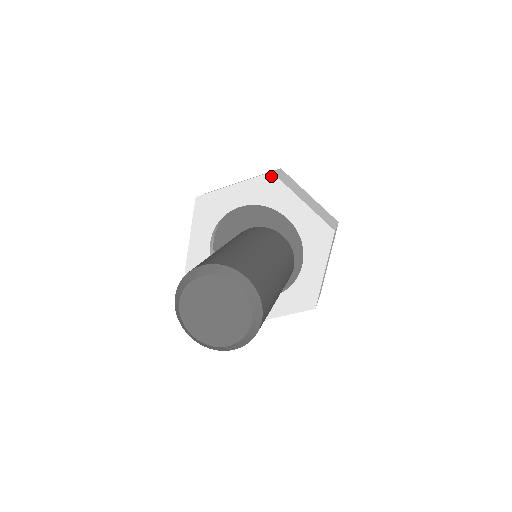
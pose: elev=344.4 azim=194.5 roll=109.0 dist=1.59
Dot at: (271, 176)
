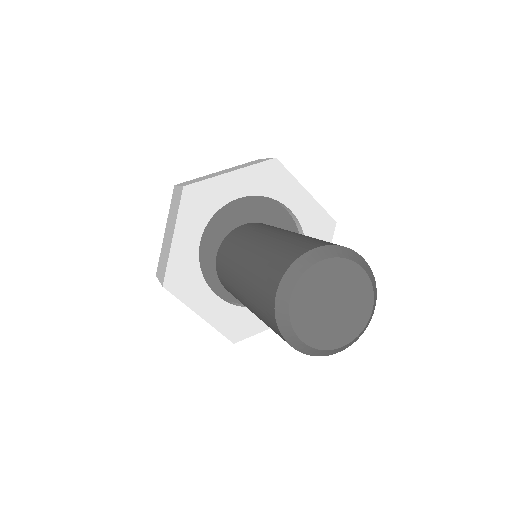
Dot at: (275, 162)
